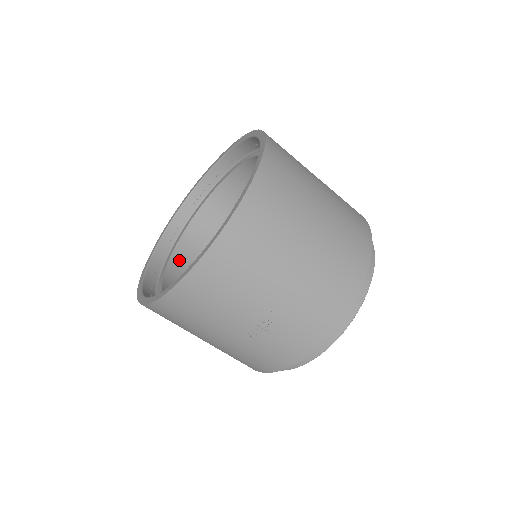
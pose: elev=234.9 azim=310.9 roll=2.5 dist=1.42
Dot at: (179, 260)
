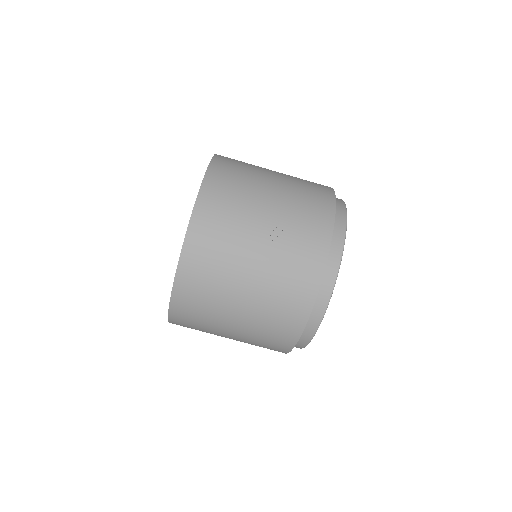
Dot at: occluded
